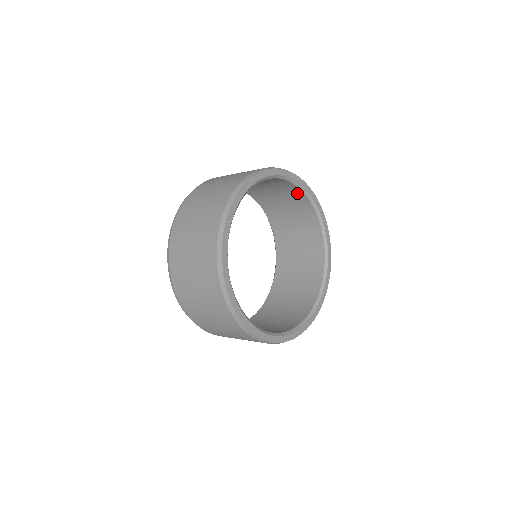
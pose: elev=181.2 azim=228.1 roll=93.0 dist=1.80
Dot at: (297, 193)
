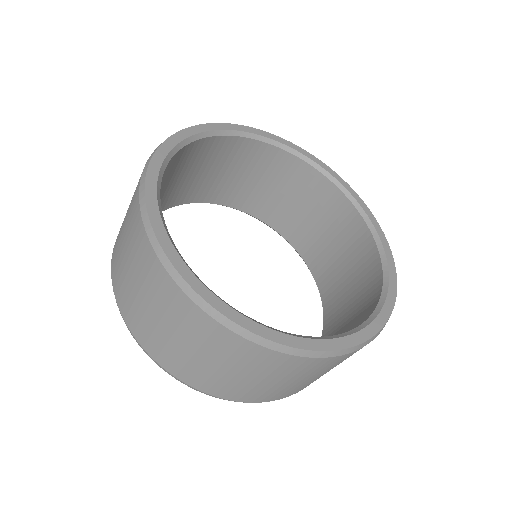
Dot at: (297, 168)
